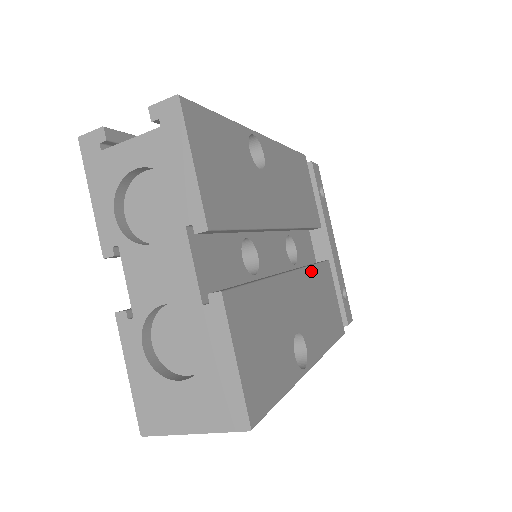
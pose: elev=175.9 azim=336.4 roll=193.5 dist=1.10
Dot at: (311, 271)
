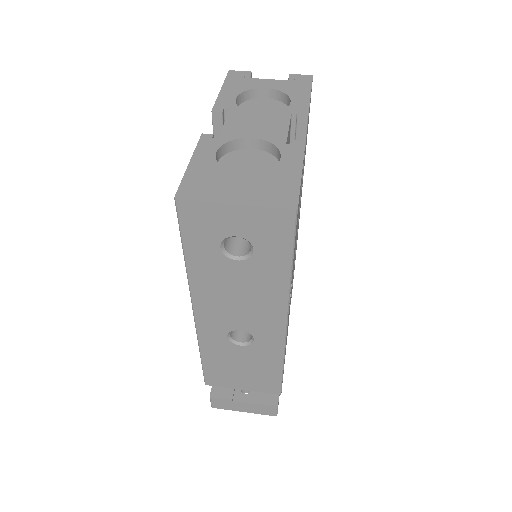
Dot at: occluded
